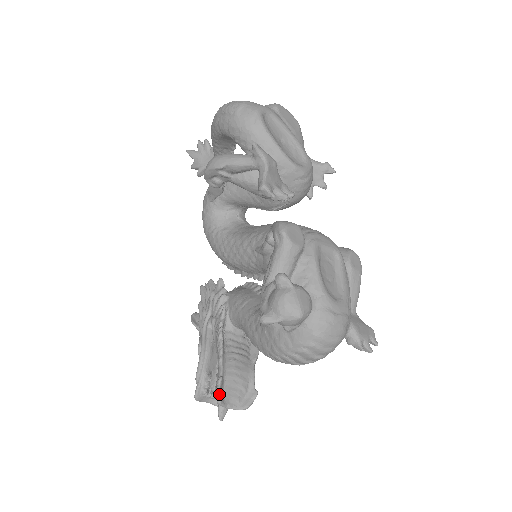
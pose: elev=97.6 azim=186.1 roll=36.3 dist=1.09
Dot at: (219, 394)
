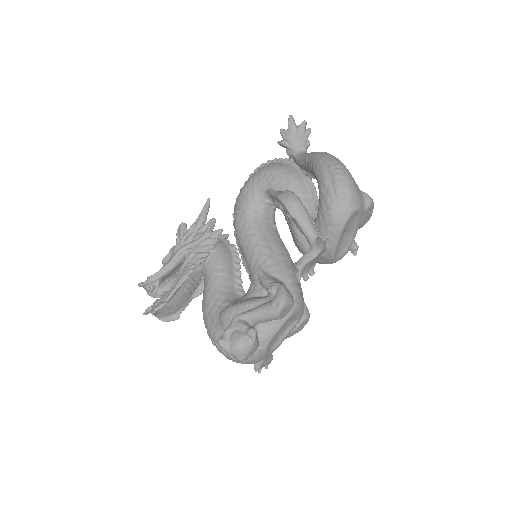
Dot at: occluded
